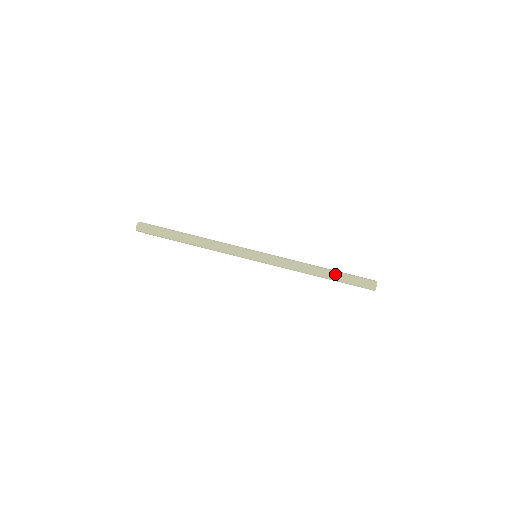
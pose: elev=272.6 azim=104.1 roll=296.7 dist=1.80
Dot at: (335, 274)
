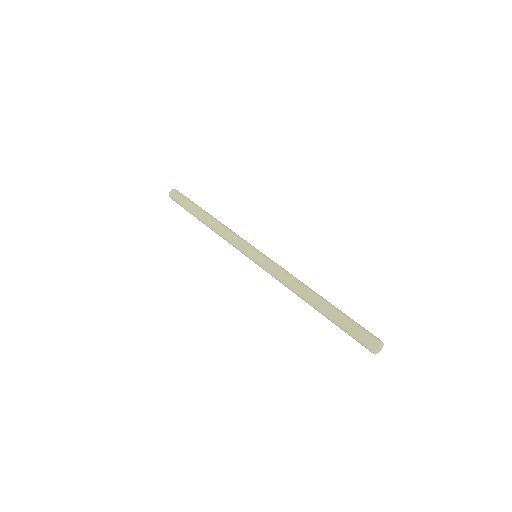
Dot at: (331, 307)
